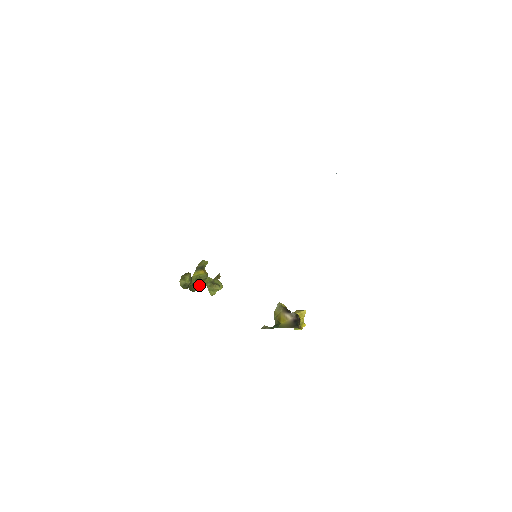
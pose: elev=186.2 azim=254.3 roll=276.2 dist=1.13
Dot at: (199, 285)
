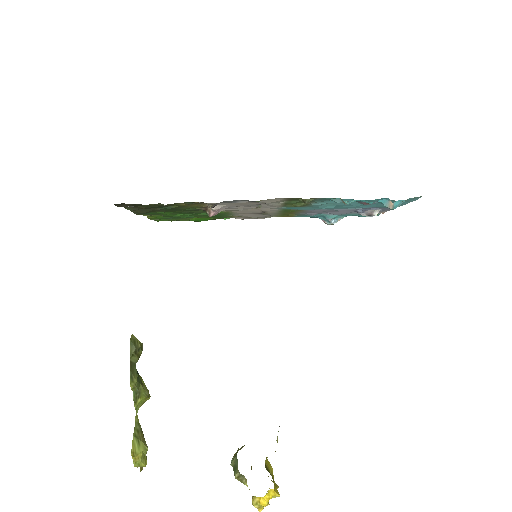
Dot at: (134, 398)
